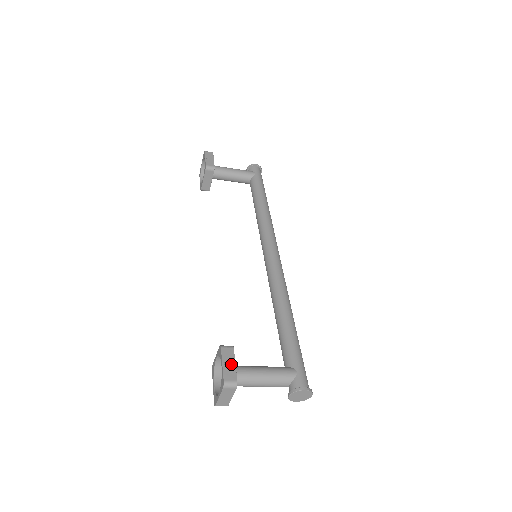
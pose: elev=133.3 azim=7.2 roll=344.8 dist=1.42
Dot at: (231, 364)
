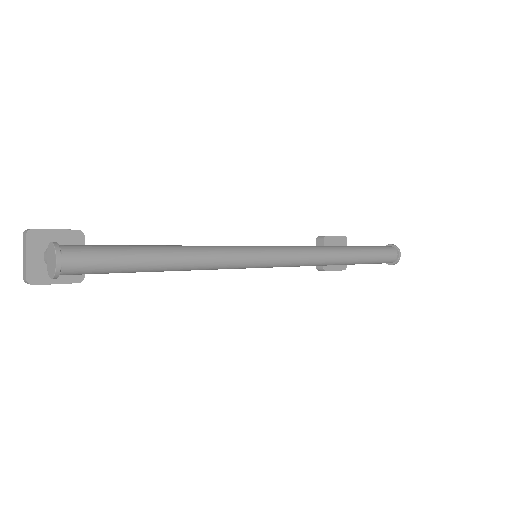
Dot at: (55, 229)
